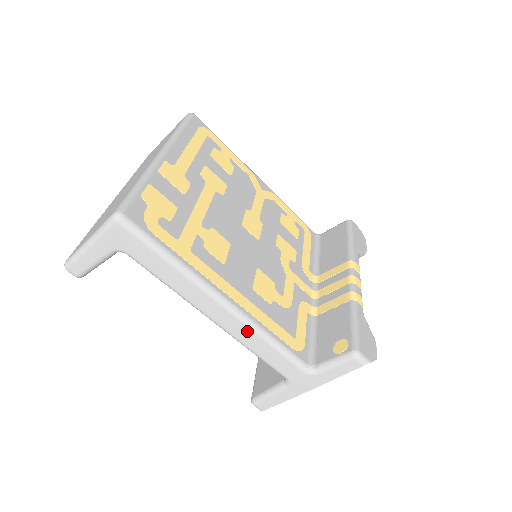
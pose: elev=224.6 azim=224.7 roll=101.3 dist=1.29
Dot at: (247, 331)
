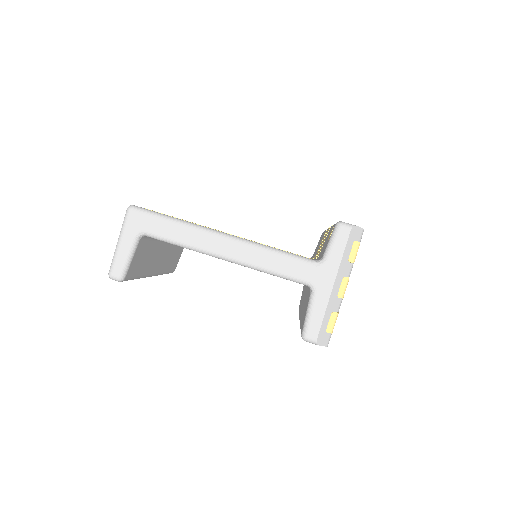
Dot at: (252, 250)
